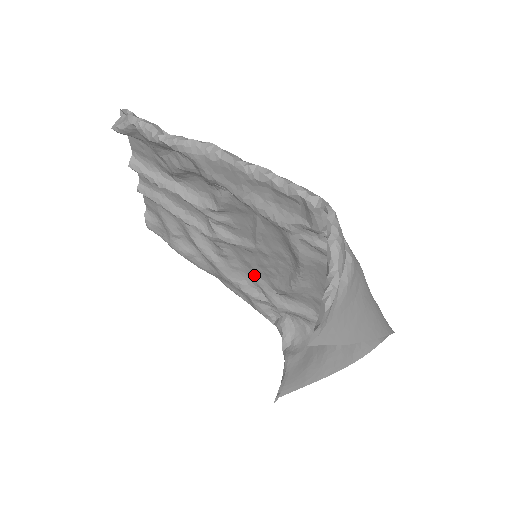
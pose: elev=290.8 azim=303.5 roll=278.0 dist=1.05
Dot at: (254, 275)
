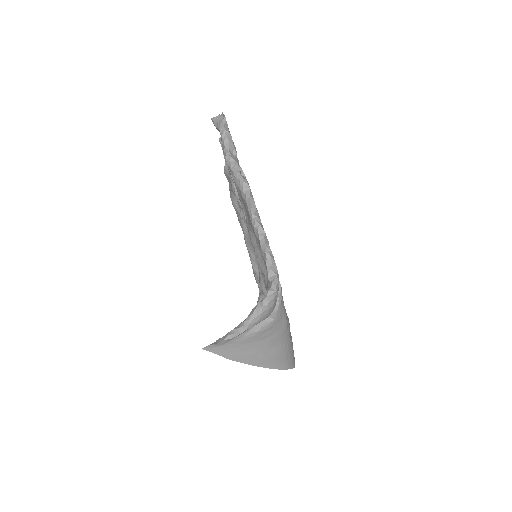
Dot at: occluded
